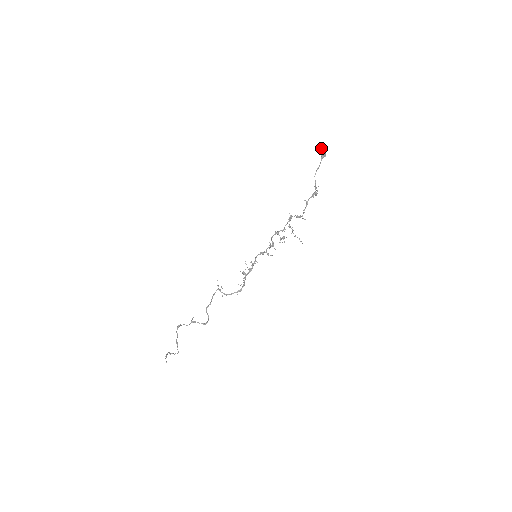
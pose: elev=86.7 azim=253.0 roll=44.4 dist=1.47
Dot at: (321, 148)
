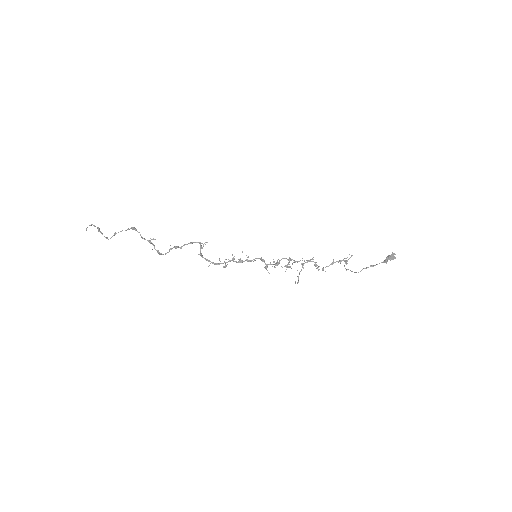
Dot at: (392, 255)
